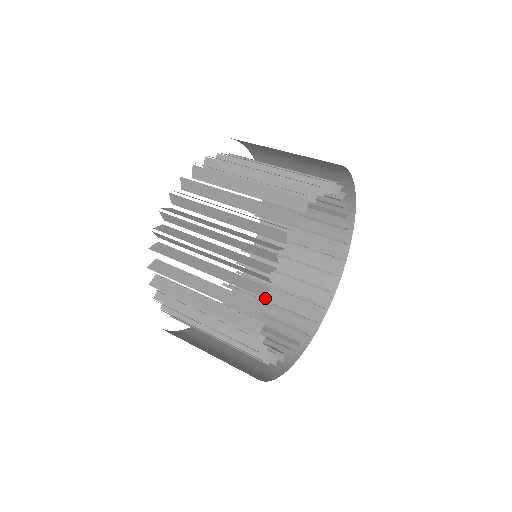
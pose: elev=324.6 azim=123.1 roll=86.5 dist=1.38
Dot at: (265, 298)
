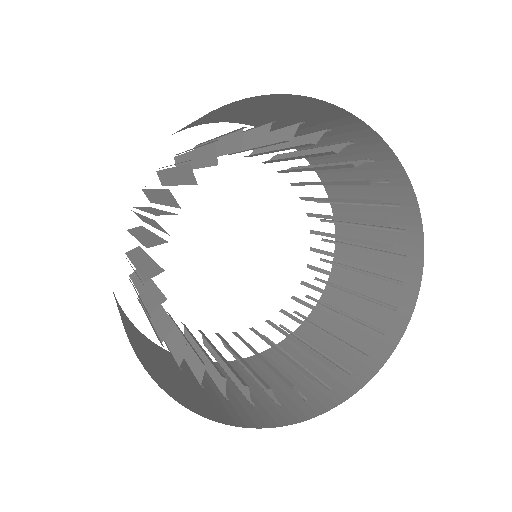
Dot at: occluded
